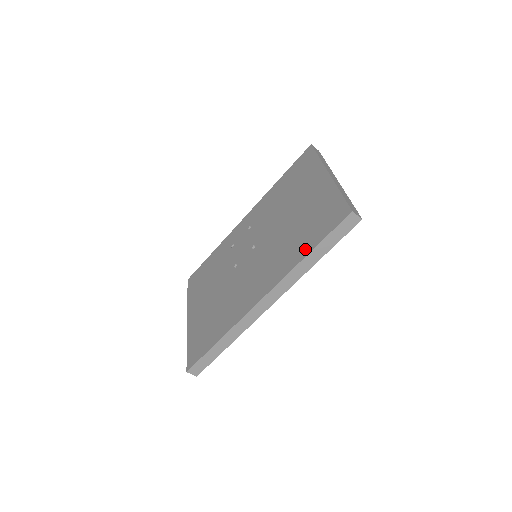
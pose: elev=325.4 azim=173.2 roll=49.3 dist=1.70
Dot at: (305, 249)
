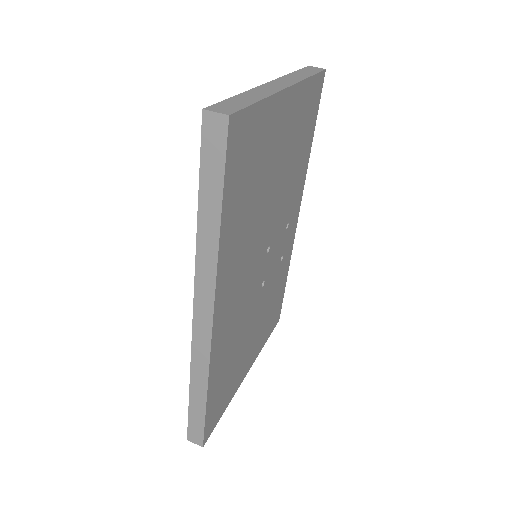
Dot at: occluded
